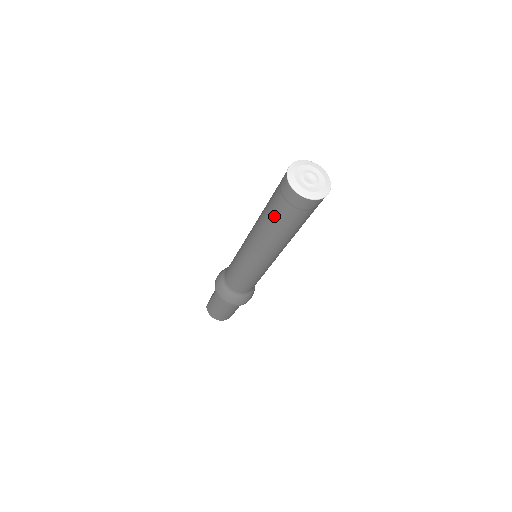
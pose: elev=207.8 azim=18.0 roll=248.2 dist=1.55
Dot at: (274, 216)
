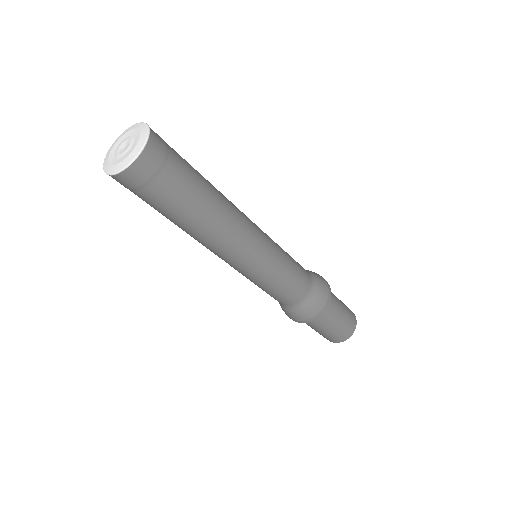
Dot at: (155, 209)
